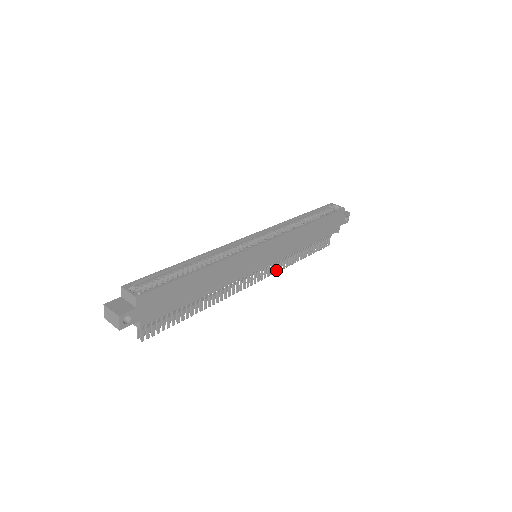
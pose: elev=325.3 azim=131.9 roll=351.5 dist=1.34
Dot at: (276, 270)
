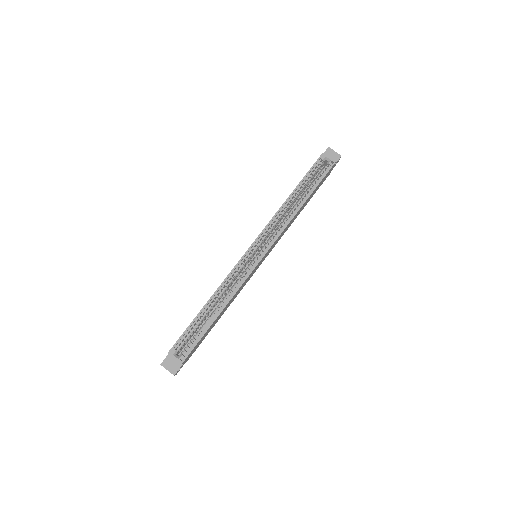
Dot at: occluded
